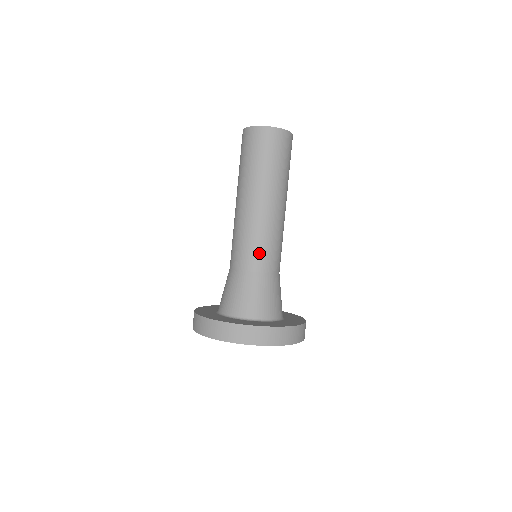
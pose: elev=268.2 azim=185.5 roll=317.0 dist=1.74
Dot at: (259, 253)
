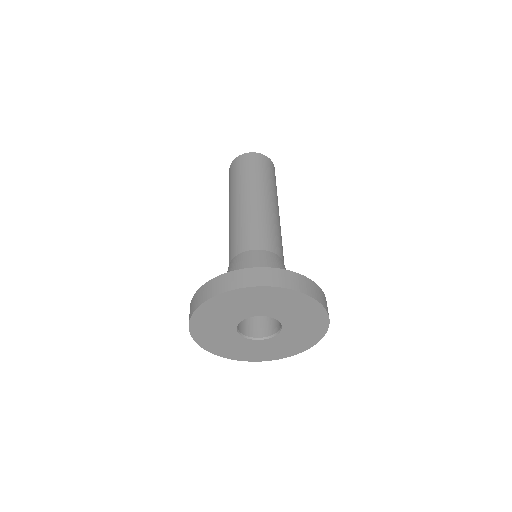
Dot at: (276, 240)
